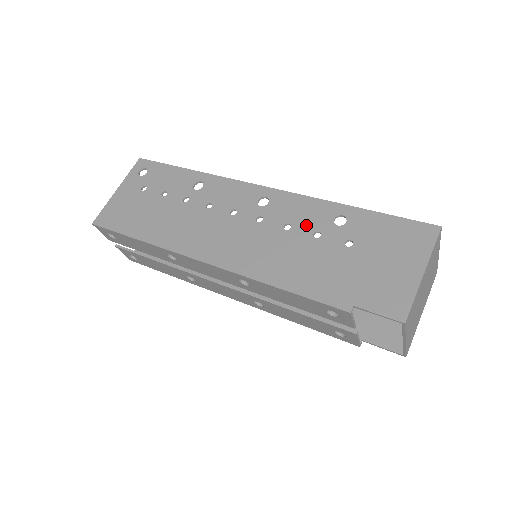
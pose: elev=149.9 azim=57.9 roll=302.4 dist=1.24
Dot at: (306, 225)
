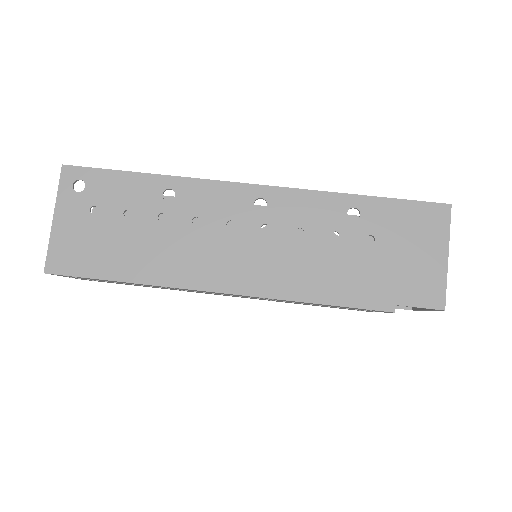
Dot at: (320, 226)
